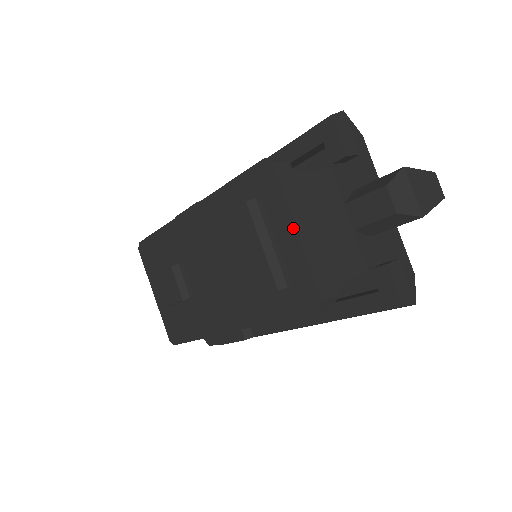
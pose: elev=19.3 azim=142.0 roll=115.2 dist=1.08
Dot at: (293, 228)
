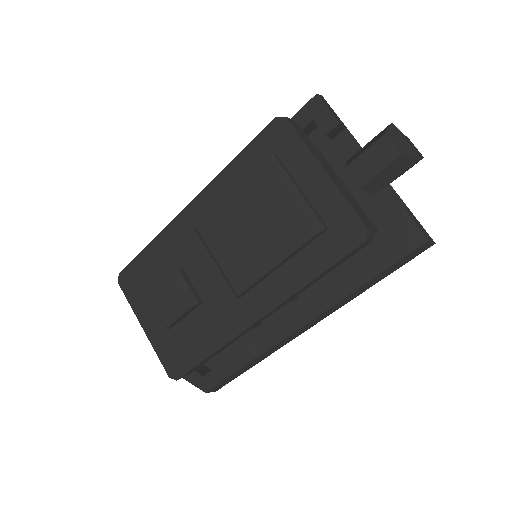
Dot at: (320, 169)
